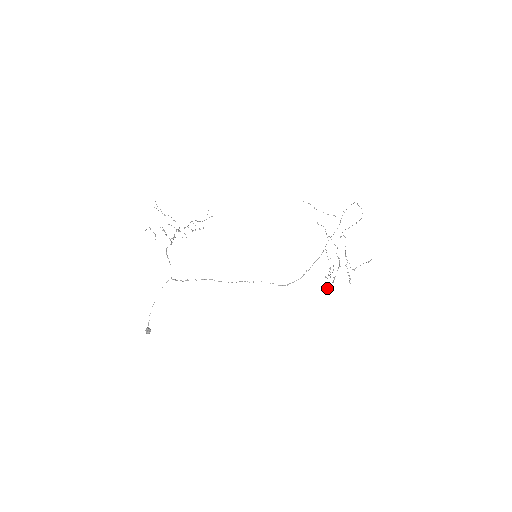
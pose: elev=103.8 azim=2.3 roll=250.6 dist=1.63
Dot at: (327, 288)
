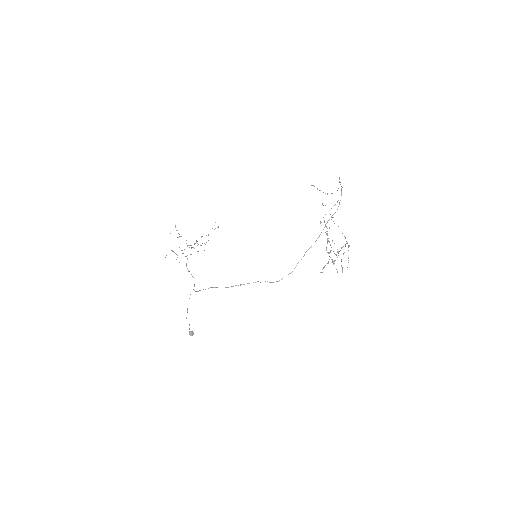
Dot at: (337, 272)
